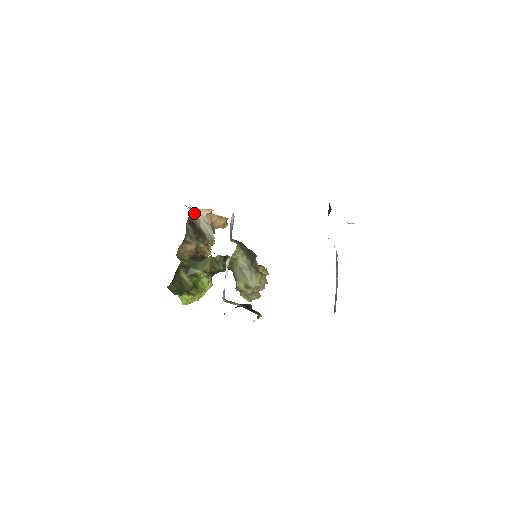
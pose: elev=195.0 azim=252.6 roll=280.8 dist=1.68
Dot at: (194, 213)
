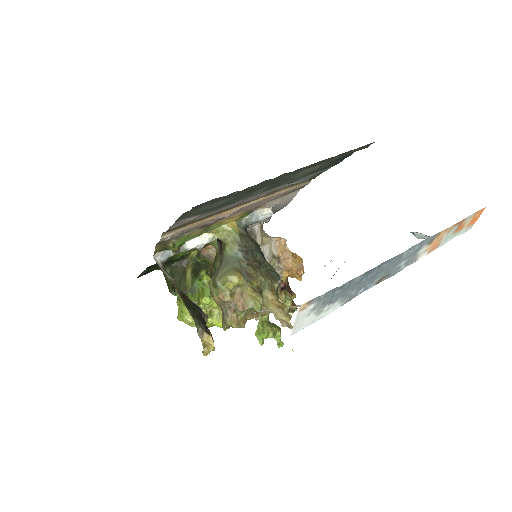
Dot at: (264, 236)
